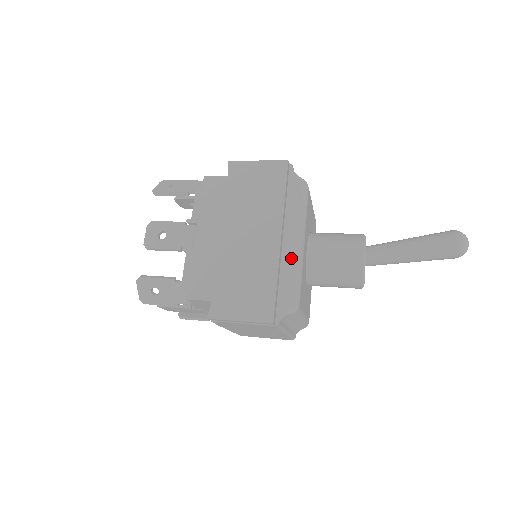
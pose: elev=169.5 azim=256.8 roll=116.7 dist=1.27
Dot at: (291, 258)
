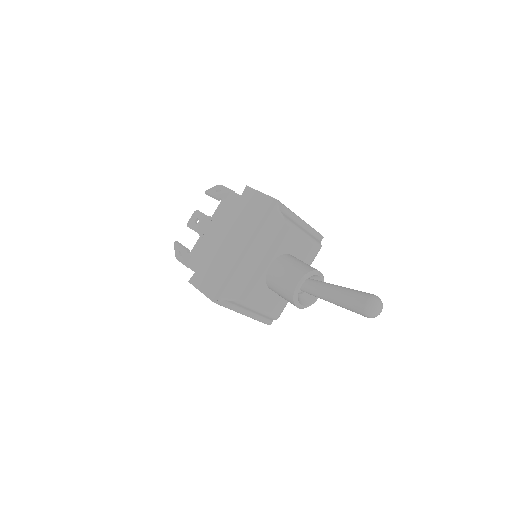
Dot at: (246, 266)
